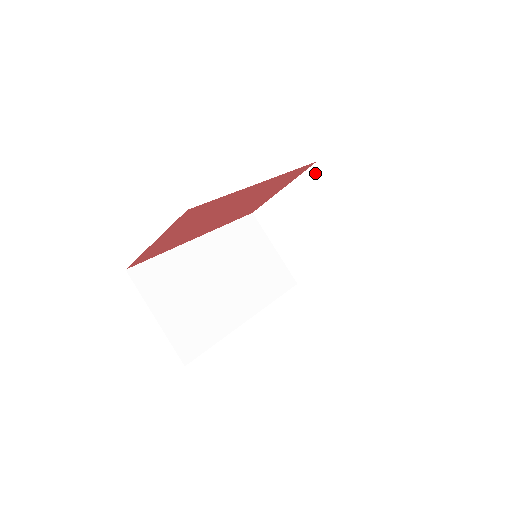
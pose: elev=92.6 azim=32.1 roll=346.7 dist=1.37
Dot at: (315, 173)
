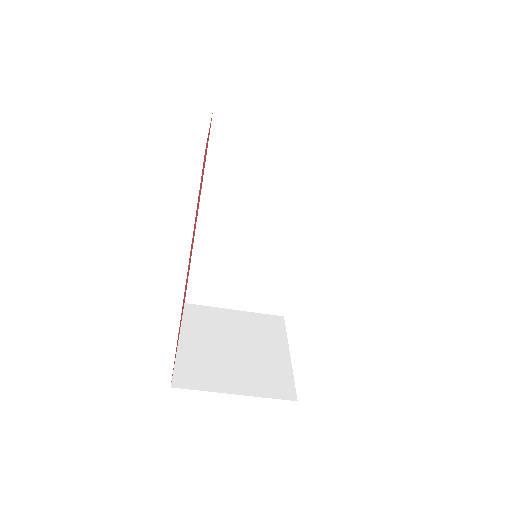
Dot at: occluded
